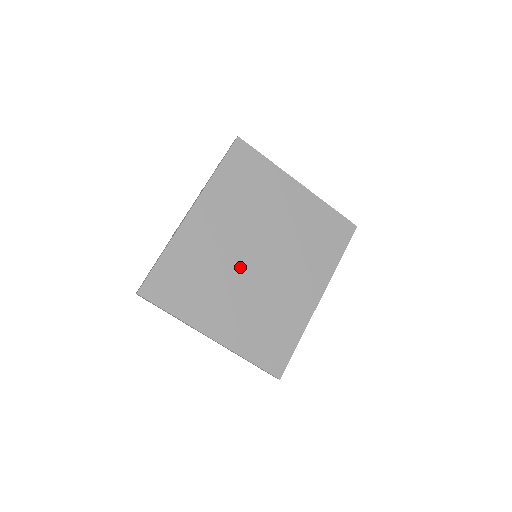
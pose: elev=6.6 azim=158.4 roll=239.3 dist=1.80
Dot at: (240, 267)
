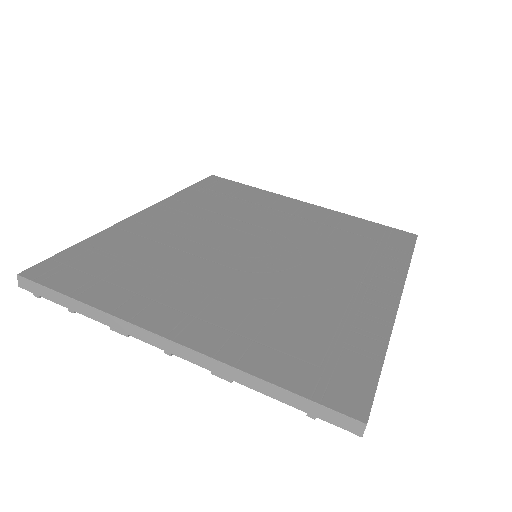
Dot at: (227, 258)
